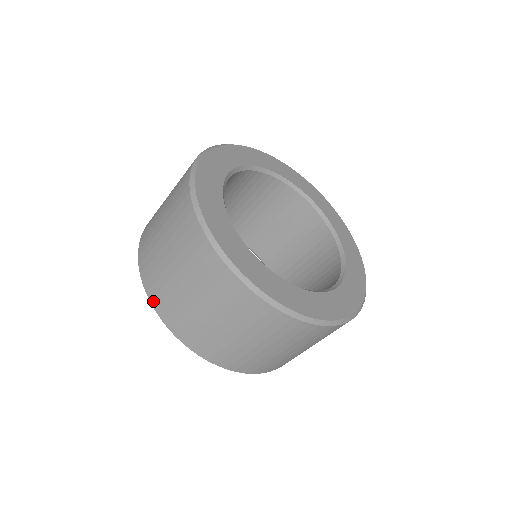
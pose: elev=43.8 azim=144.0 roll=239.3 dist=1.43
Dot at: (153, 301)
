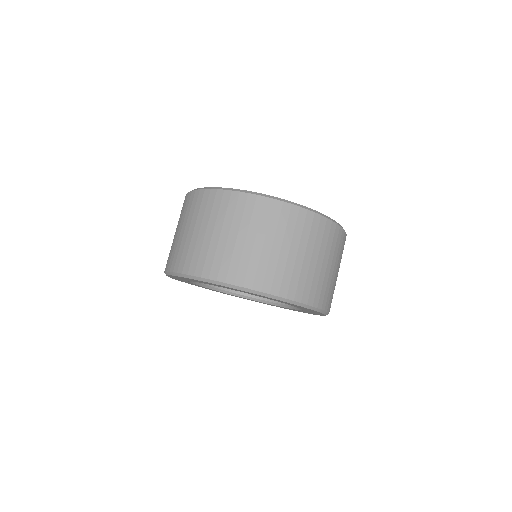
Dot at: (190, 271)
